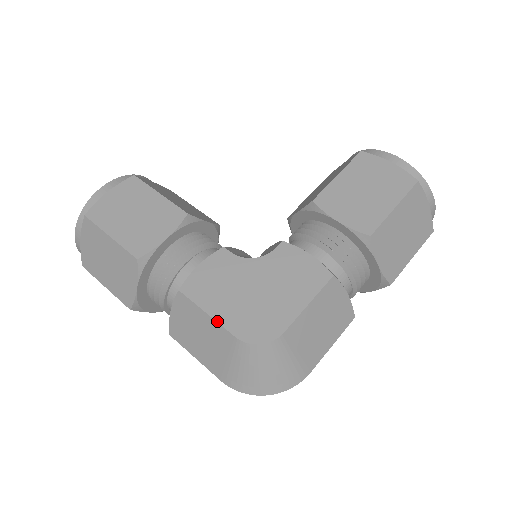
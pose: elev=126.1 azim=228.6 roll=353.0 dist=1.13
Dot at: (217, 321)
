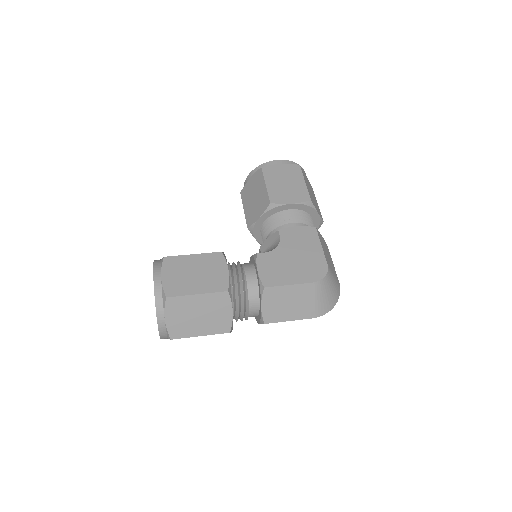
Dot at: (298, 284)
